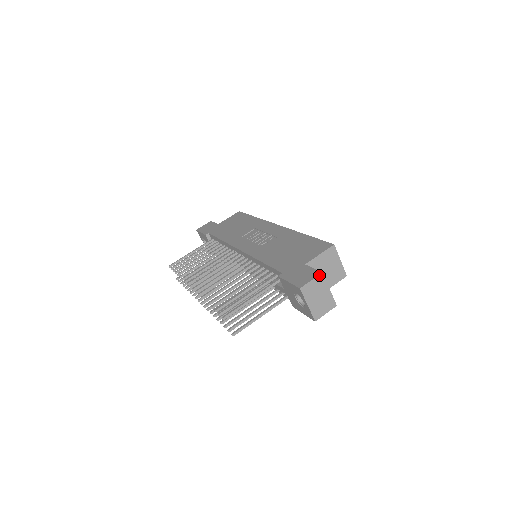
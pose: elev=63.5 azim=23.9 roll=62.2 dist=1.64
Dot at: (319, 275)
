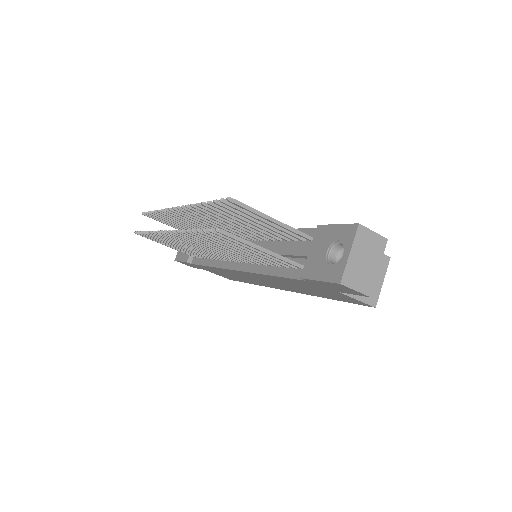
Dot at: (383, 237)
